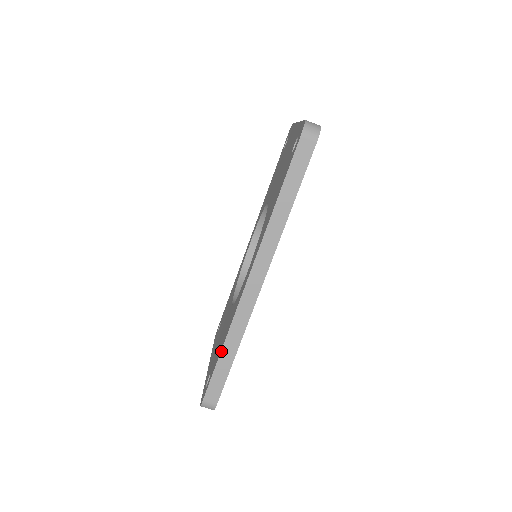
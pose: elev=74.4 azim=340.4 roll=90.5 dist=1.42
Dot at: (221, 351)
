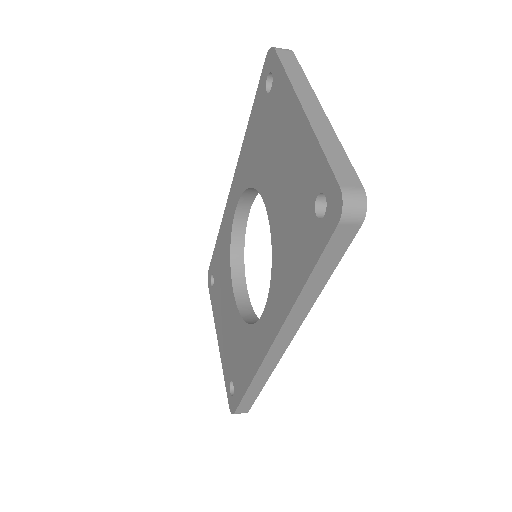
Dot at: (247, 389)
